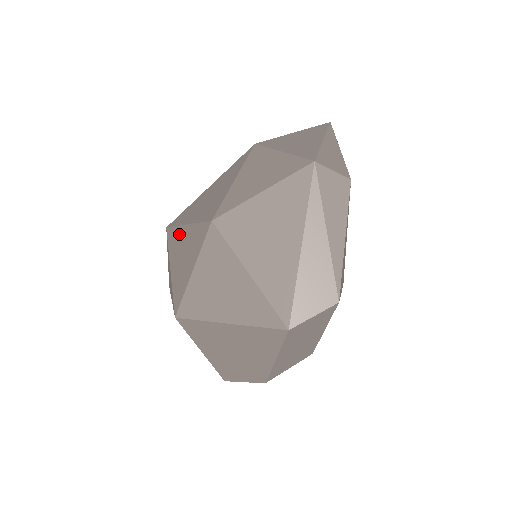
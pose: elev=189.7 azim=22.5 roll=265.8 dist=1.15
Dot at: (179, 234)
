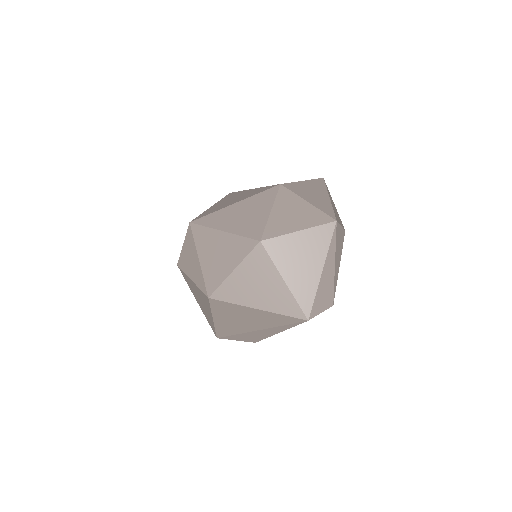
Dot at: (212, 235)
